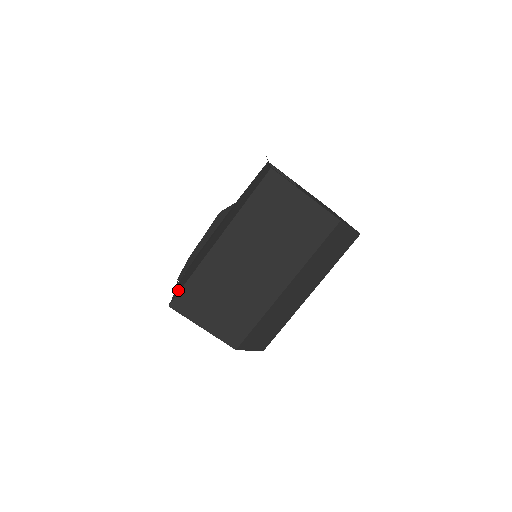
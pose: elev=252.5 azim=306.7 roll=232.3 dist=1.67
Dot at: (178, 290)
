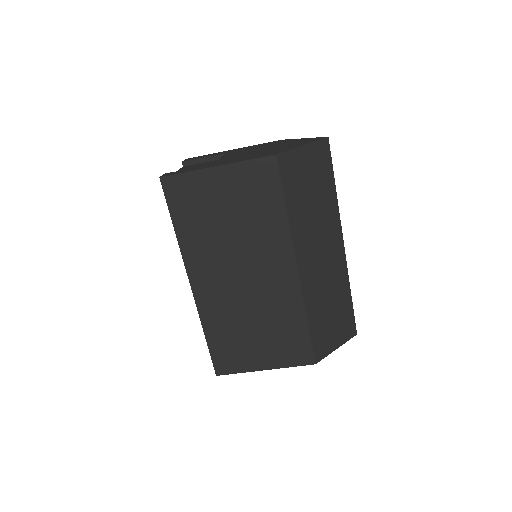
Dot at: occluded
